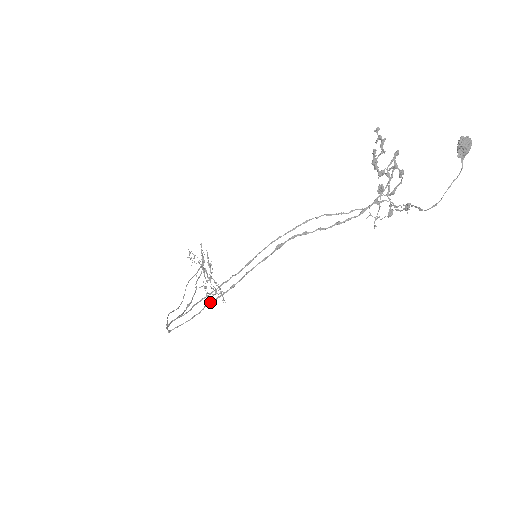
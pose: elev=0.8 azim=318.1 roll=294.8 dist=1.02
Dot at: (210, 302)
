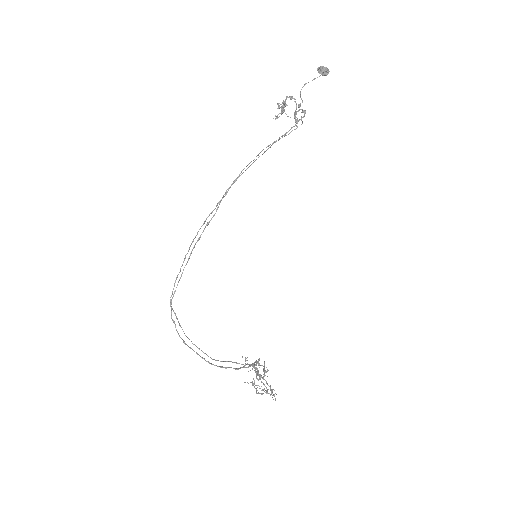
Dot at: (194, 247)
